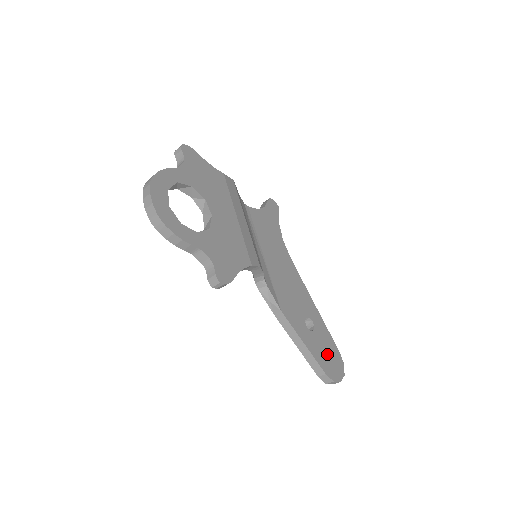
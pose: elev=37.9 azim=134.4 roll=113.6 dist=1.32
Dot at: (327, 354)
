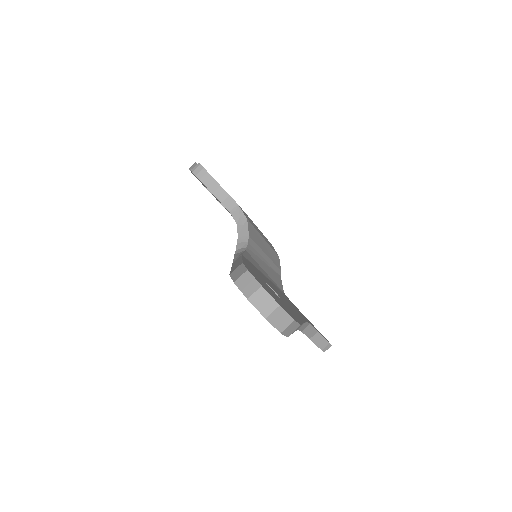
Dot at: (270, 291)
